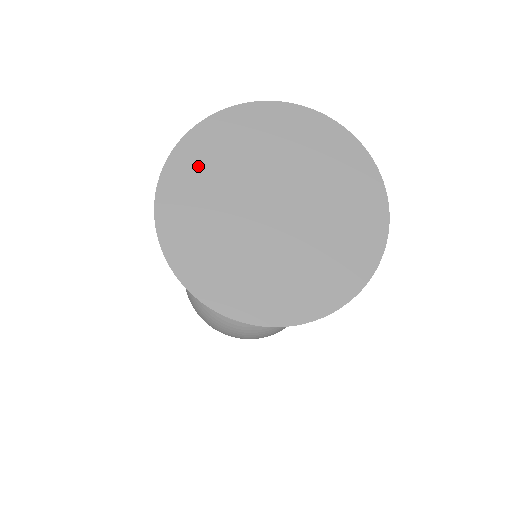
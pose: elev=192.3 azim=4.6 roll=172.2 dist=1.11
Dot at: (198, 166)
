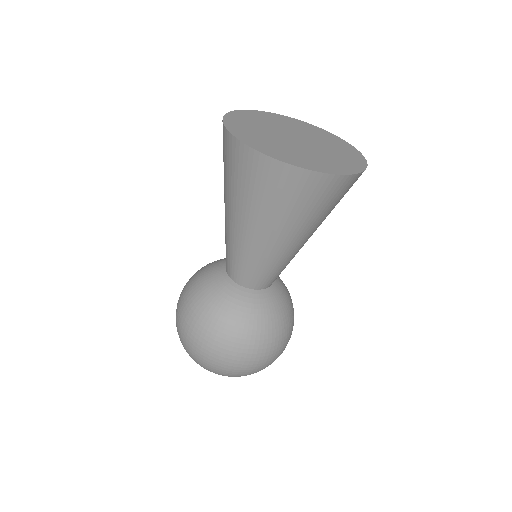
Dot at: (289, 122)
